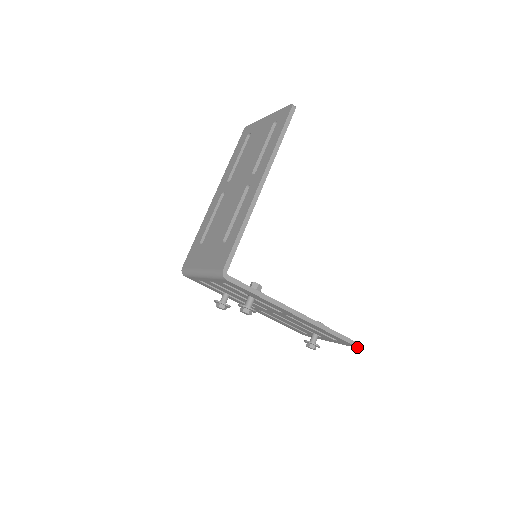
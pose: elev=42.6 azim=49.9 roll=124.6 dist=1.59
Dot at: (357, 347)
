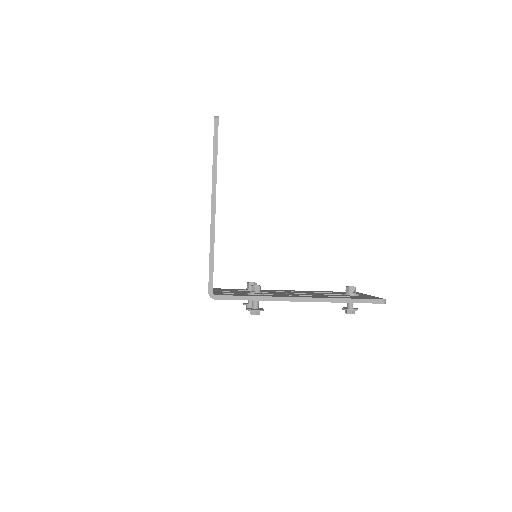
Dot at: (383, 303)
